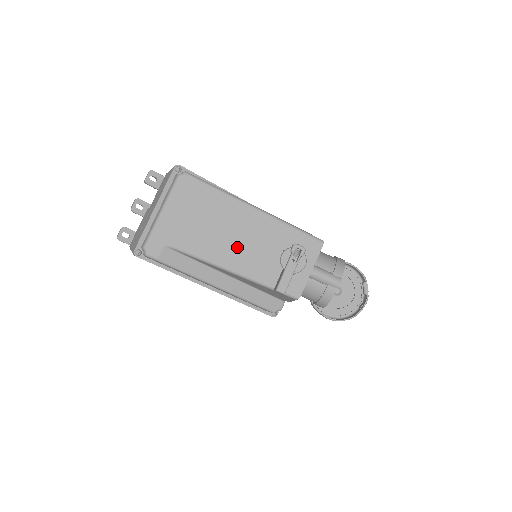
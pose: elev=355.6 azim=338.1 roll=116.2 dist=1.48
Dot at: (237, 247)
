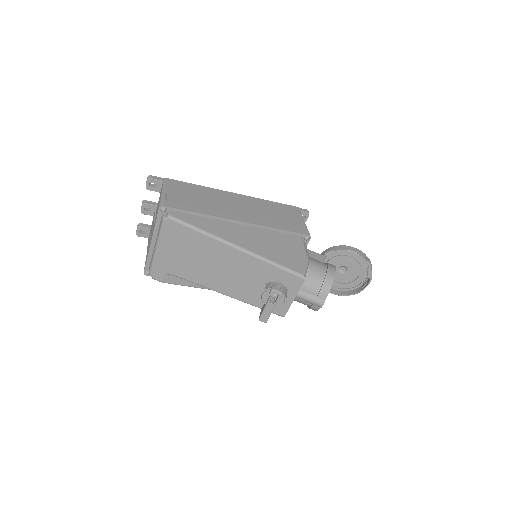
Dot at: (226, 278)
